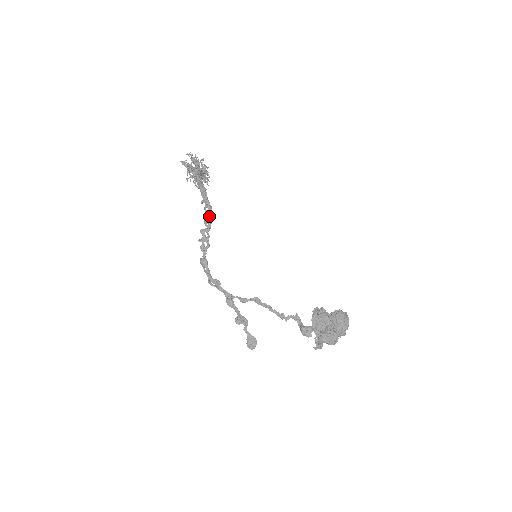
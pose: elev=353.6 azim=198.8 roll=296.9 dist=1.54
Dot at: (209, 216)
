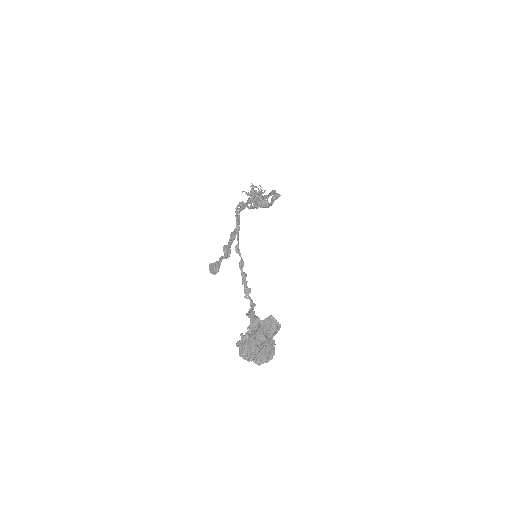
Dot at: (269, 203)
